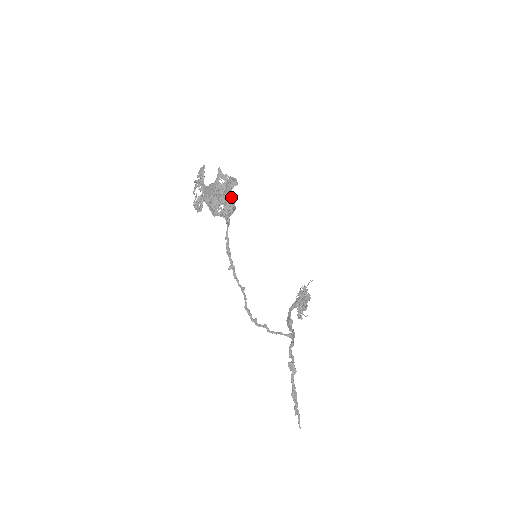
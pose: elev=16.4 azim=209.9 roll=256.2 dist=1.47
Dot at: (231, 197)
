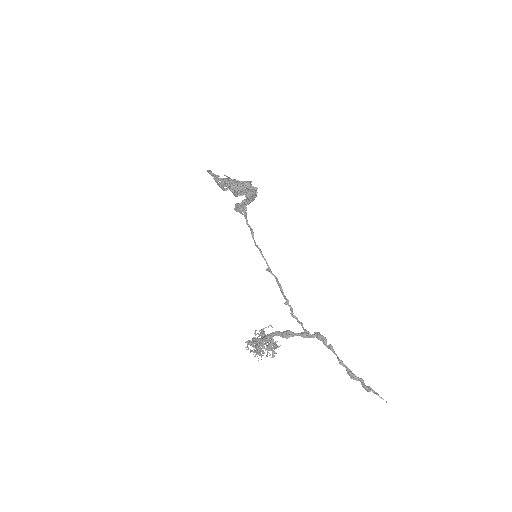
Dot at: occluded
